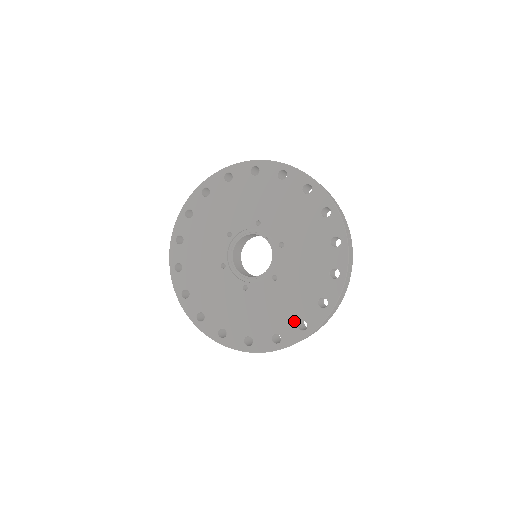
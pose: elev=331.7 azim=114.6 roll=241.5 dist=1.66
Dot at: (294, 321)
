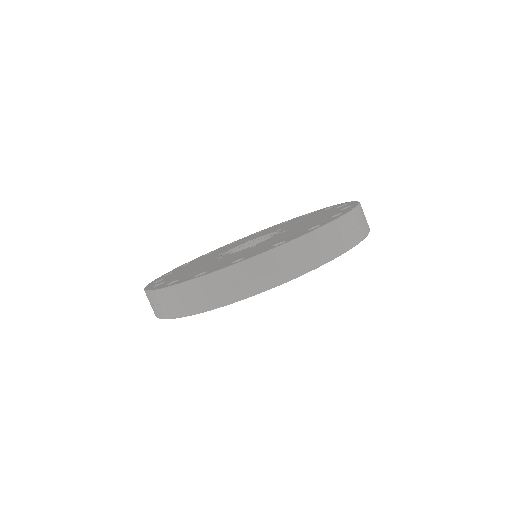
Dot at: (234, 260)
